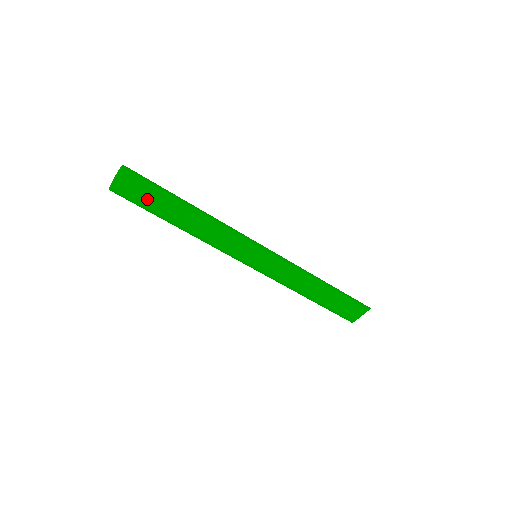
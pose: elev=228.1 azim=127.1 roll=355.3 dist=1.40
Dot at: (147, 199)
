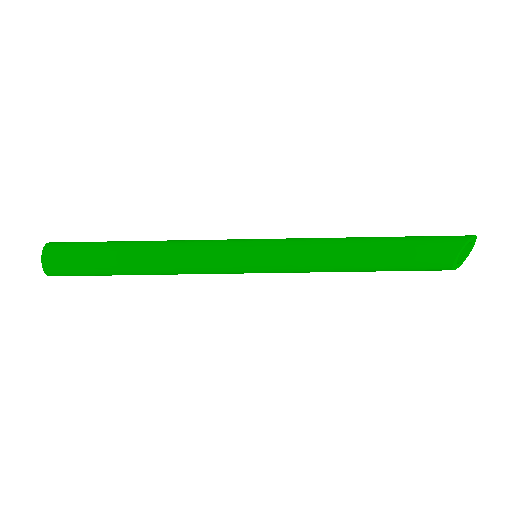
Dot at: (84, 266)
